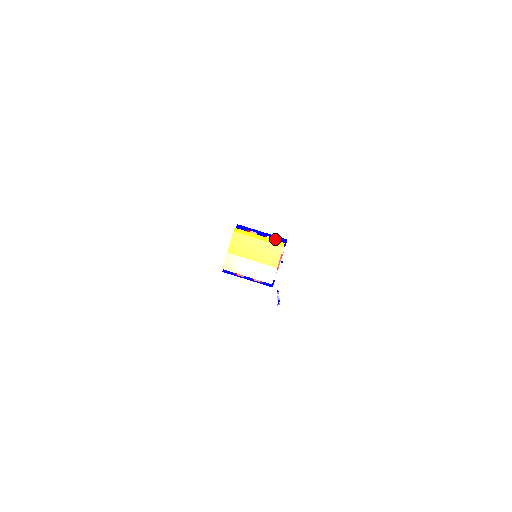
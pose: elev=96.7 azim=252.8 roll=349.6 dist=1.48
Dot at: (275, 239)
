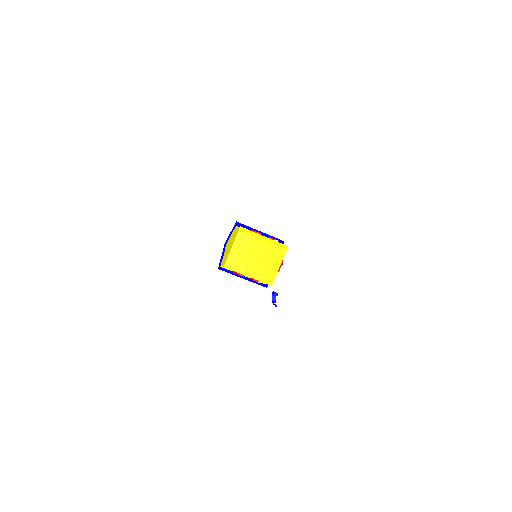
Dot at: occluded
